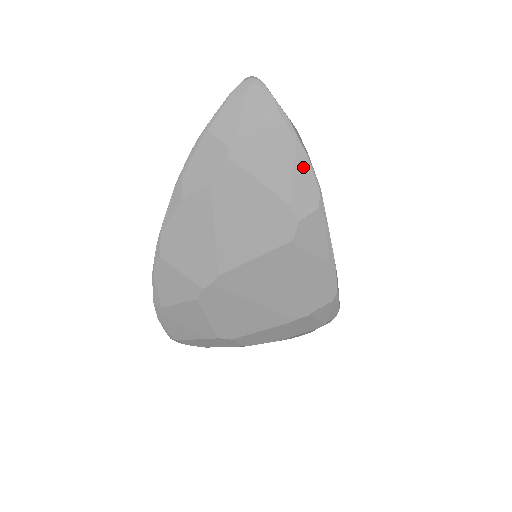
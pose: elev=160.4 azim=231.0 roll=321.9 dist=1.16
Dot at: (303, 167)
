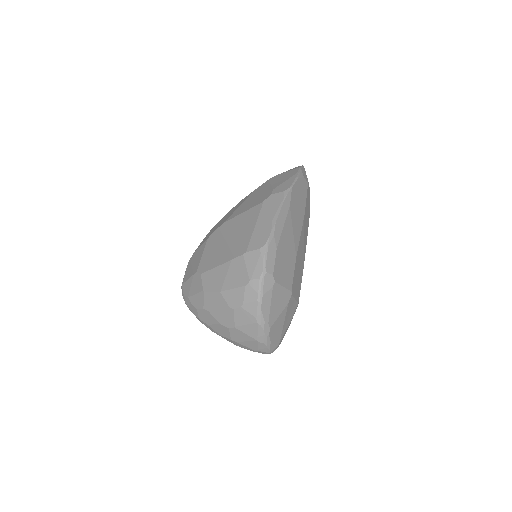
Dot at: (292, 180)
